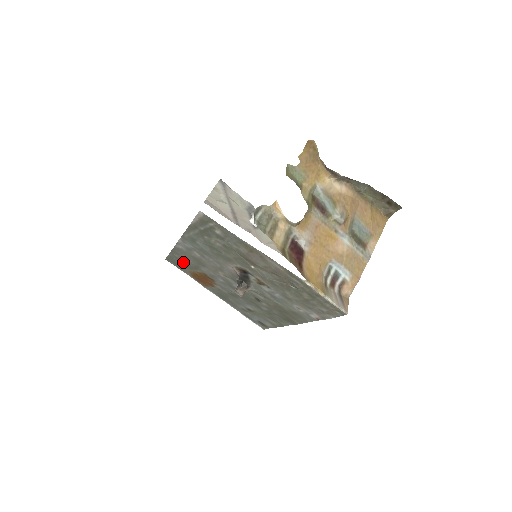
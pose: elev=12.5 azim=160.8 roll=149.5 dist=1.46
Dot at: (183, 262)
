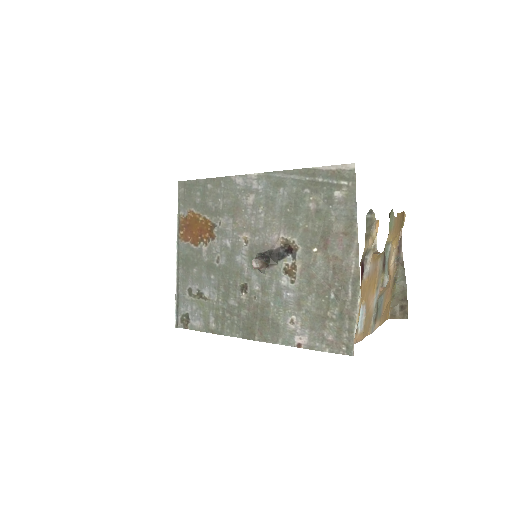
Dot at: (205, 197)
